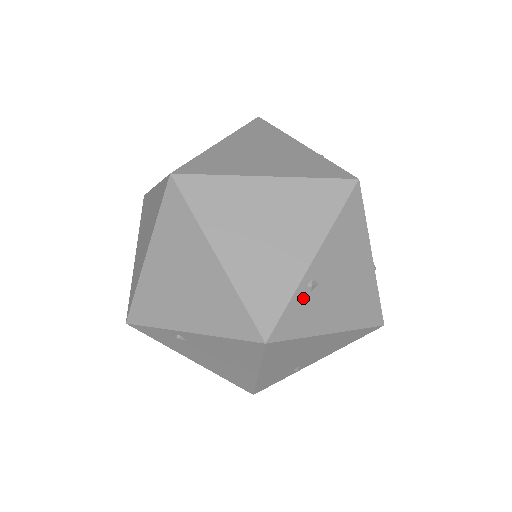
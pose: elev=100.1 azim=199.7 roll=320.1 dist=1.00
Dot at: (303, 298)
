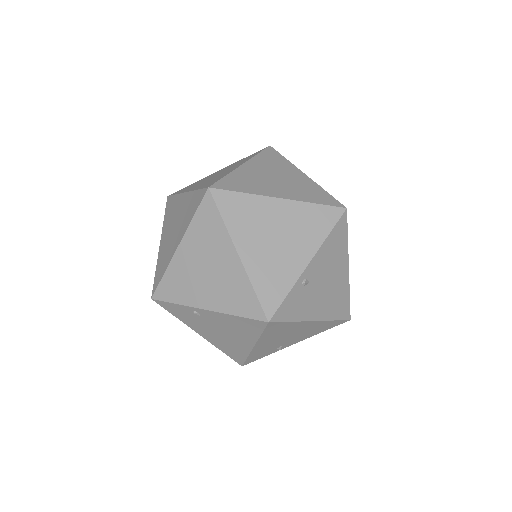
Dot at: occluded
